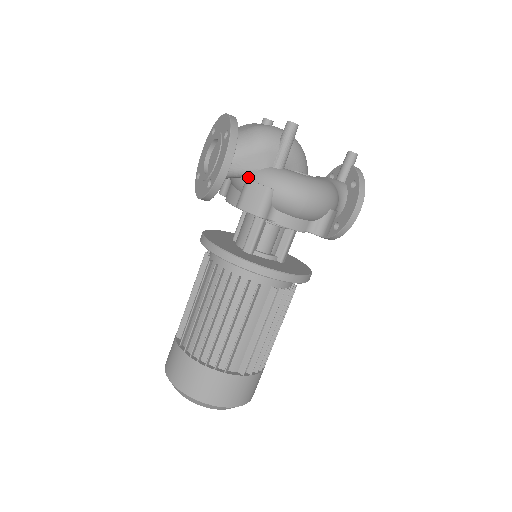
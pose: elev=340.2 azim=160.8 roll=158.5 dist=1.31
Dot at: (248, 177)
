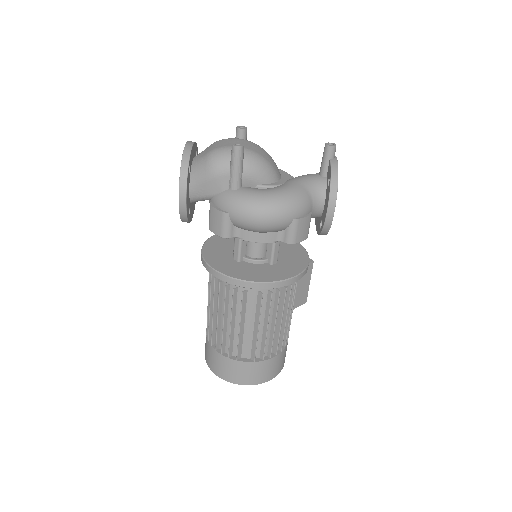
Dot at: (211, 201)
